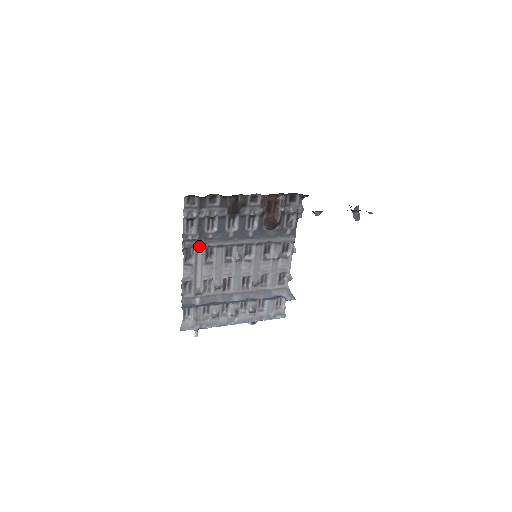
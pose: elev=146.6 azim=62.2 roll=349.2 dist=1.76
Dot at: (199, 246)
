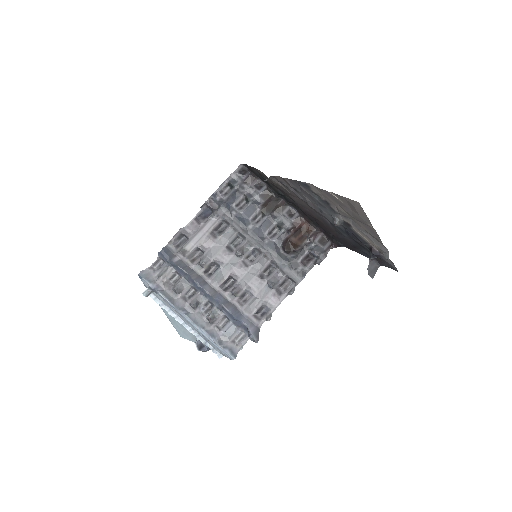
Dot at: (219, 212)
